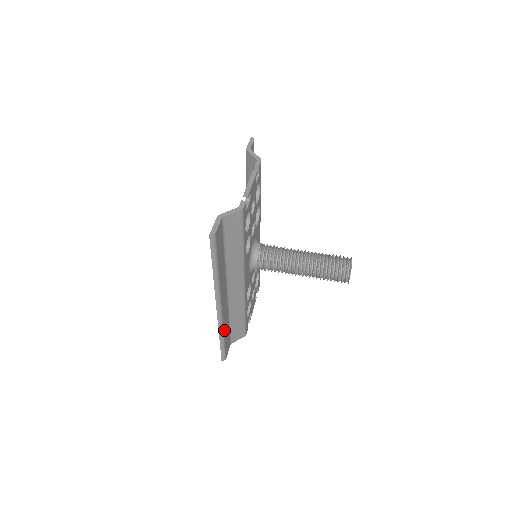
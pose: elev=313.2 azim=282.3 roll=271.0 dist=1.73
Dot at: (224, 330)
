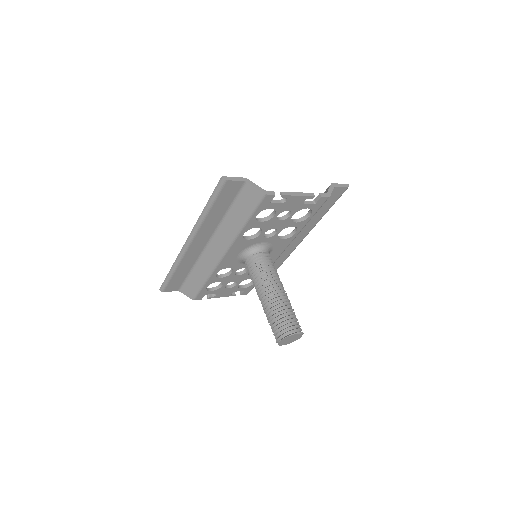
Dot at: (179, 267)
